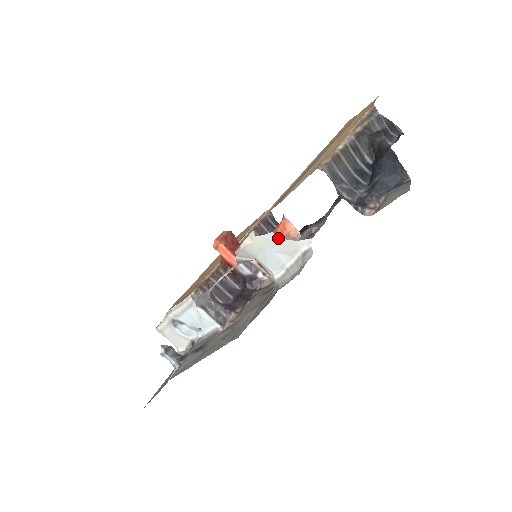
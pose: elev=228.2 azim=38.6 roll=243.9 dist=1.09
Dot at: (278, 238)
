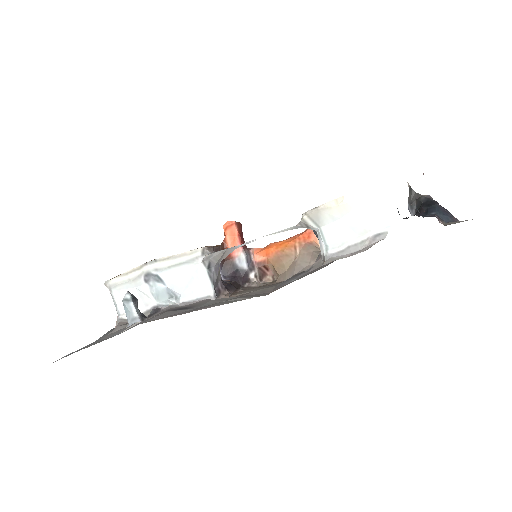
Dot at: (362, 212)
